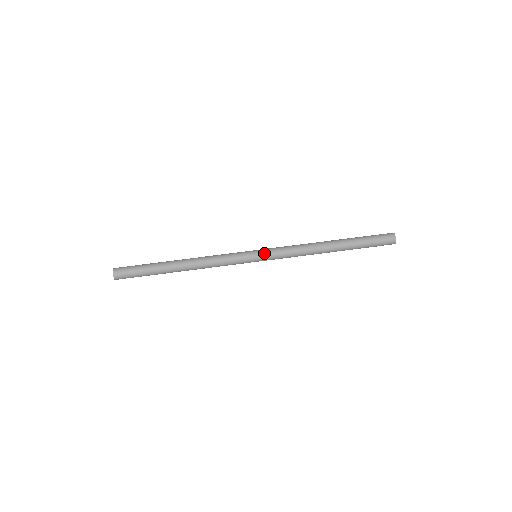
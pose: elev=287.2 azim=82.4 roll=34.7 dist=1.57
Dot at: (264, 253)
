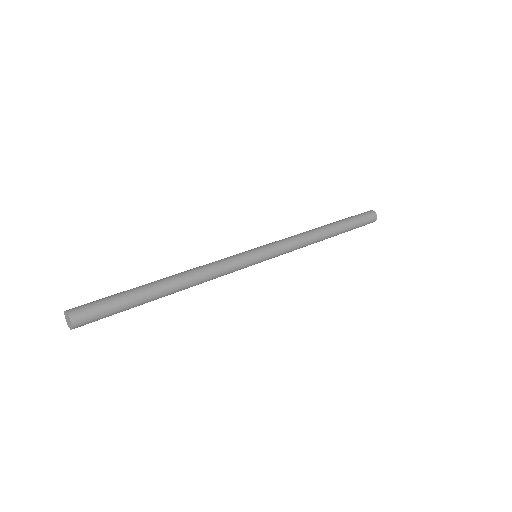
Dot at: (262, 246)
